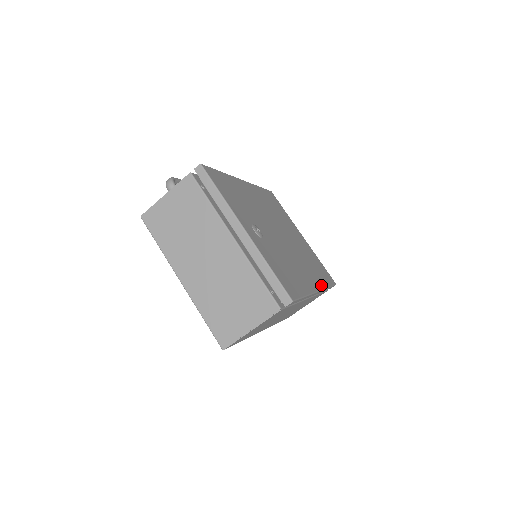
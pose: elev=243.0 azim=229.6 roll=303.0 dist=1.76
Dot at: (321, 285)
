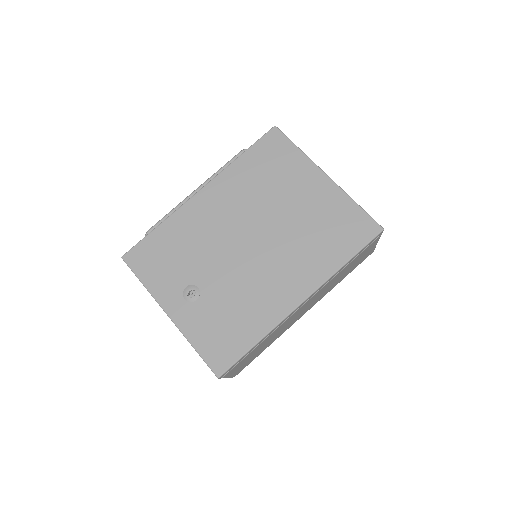
Dot at: (319, 280)
